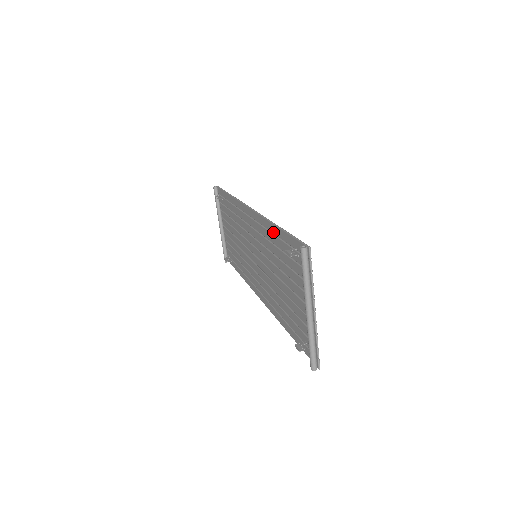
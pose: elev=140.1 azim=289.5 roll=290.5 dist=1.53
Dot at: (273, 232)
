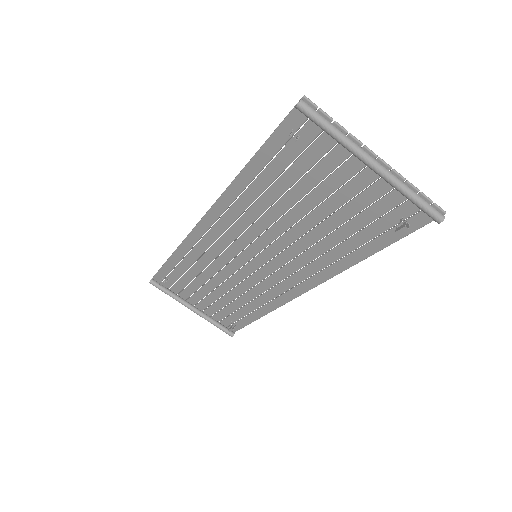
Dot at: (249, 181)
